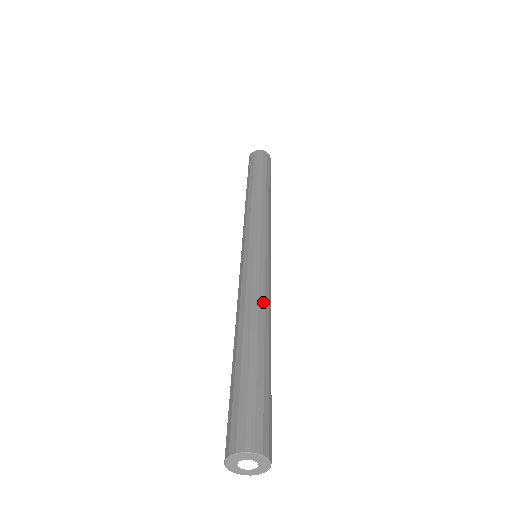
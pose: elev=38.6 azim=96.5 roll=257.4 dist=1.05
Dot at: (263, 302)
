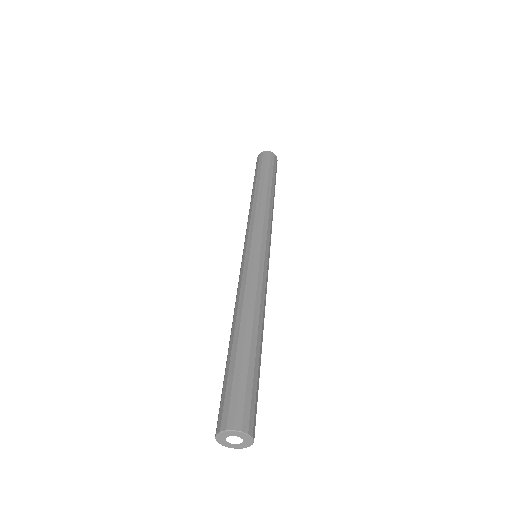
Dot at: occluded
